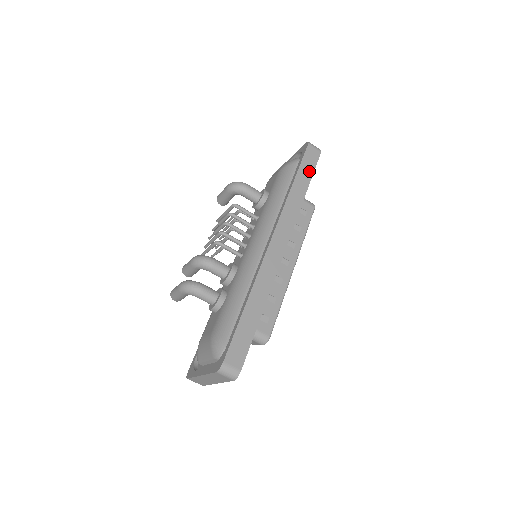
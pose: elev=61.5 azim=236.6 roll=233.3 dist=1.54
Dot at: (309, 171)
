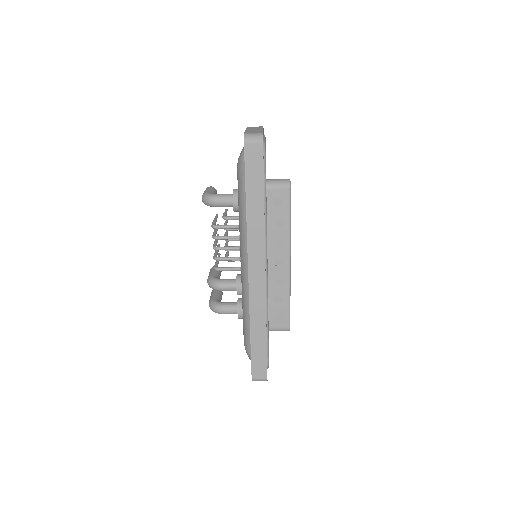
Dot at: (258, 178)
